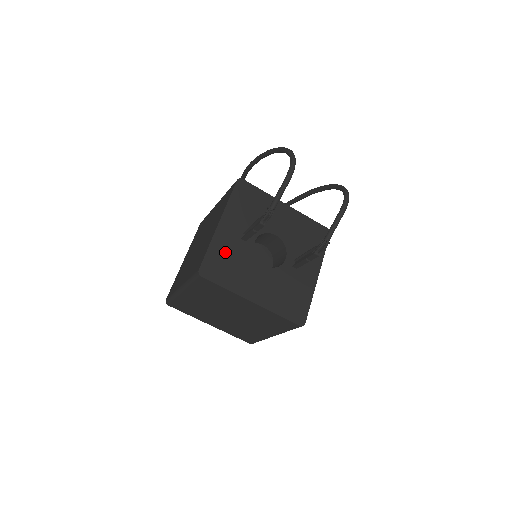
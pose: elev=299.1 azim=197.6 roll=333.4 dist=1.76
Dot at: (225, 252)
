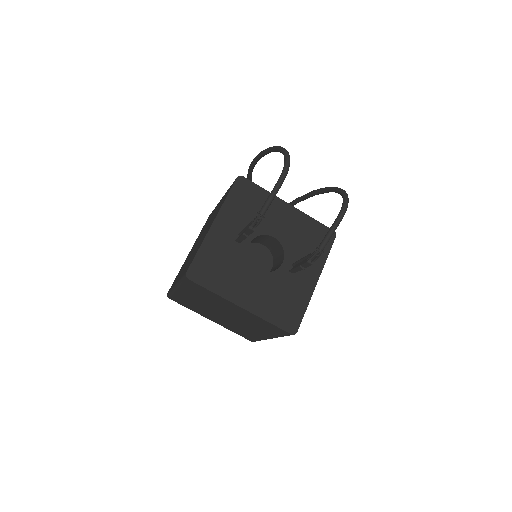
Dot at: (216, 254)
